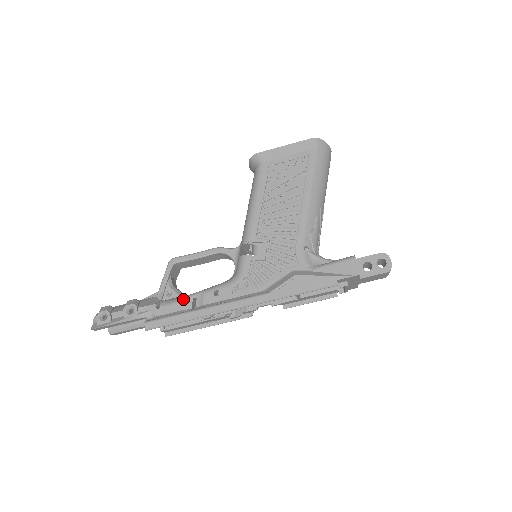
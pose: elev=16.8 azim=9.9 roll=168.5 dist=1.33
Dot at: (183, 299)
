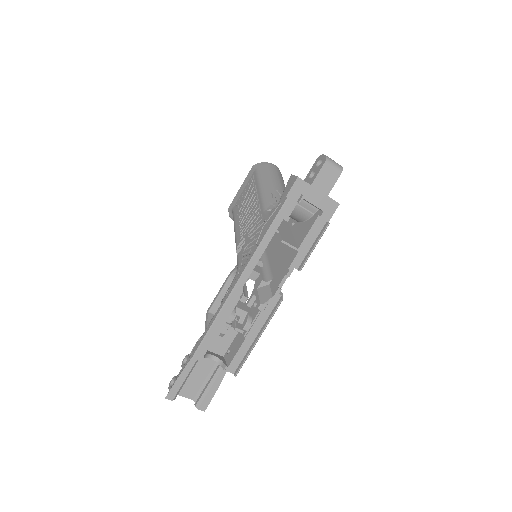
Dot at: (211, 319)
